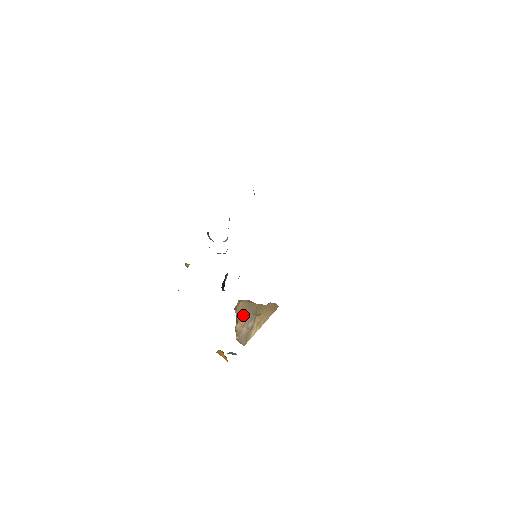
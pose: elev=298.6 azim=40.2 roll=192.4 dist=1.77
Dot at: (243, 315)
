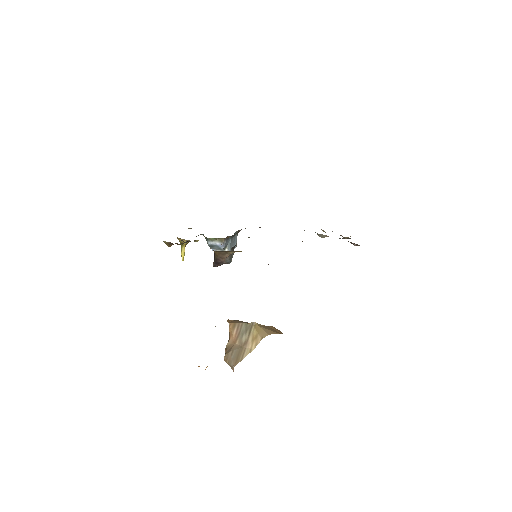
Dot at: (236, 326)
